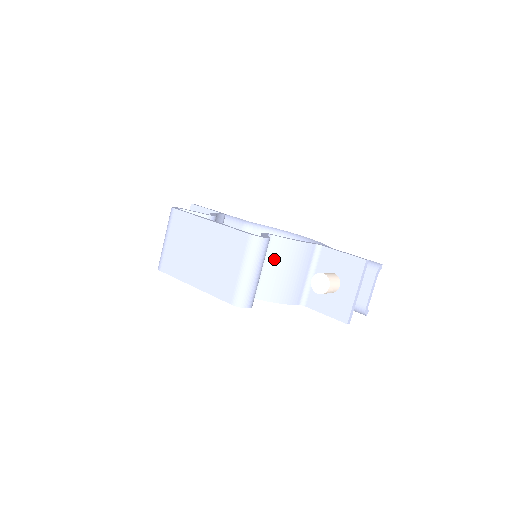
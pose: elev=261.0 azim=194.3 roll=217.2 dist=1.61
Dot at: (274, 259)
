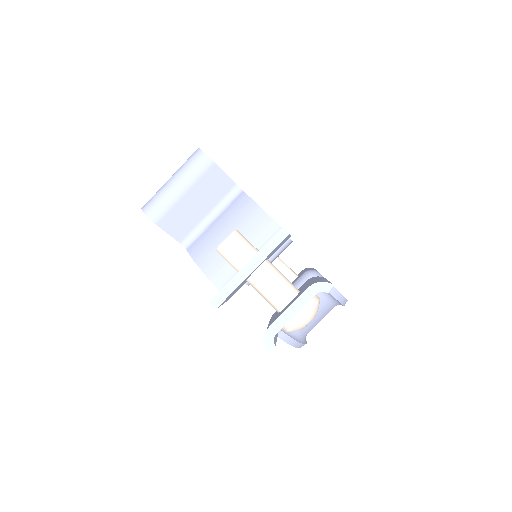
Dot at: (227, 215)
